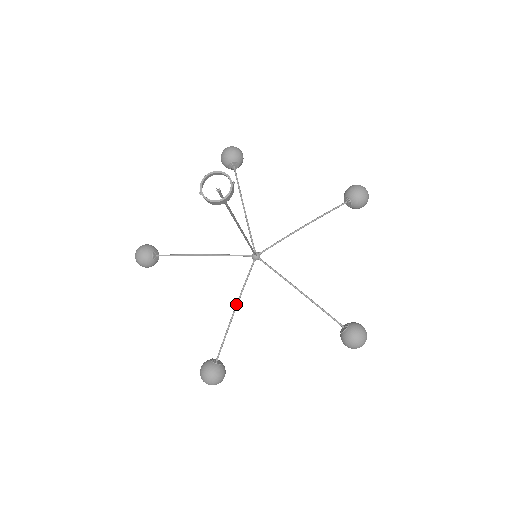
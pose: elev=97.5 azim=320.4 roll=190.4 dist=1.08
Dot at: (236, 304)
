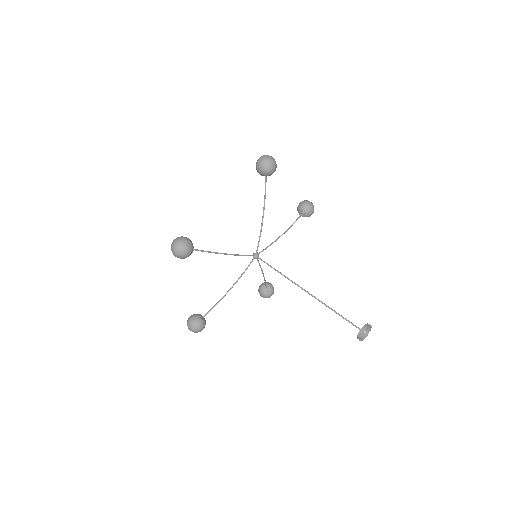
Dot at: (263, 274)
